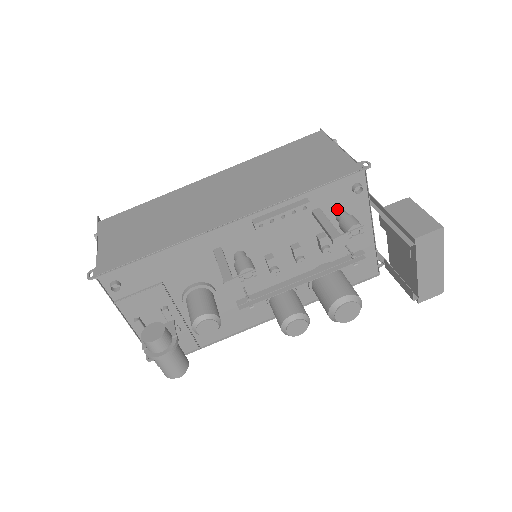
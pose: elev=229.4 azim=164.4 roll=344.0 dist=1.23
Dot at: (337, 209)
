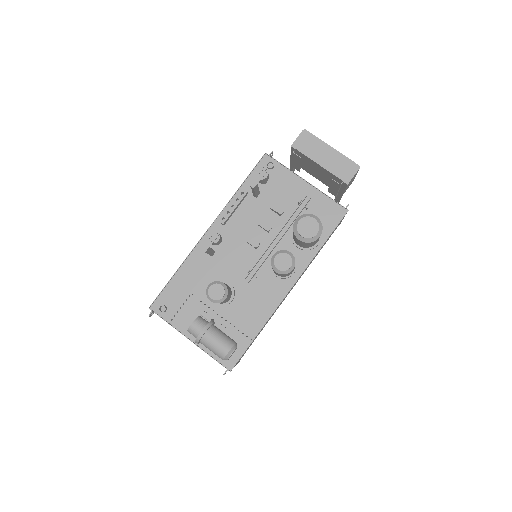
Dot at: (270, 185)
